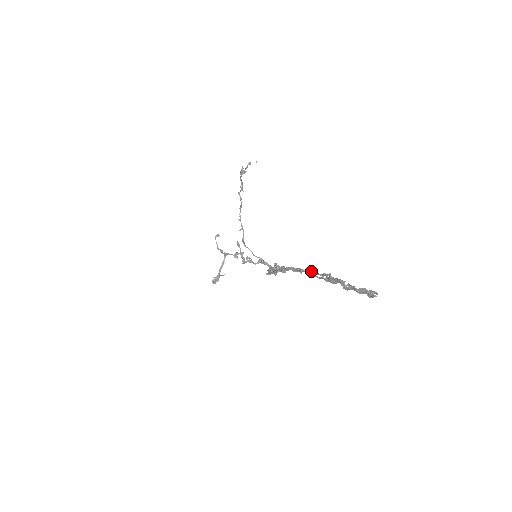
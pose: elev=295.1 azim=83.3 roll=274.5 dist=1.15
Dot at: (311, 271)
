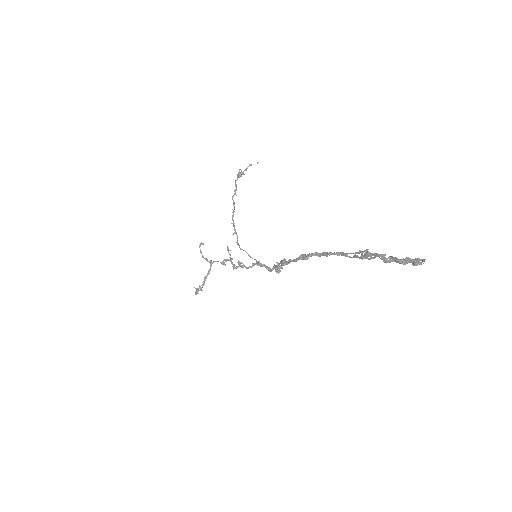
Dot at: (342, 252)
